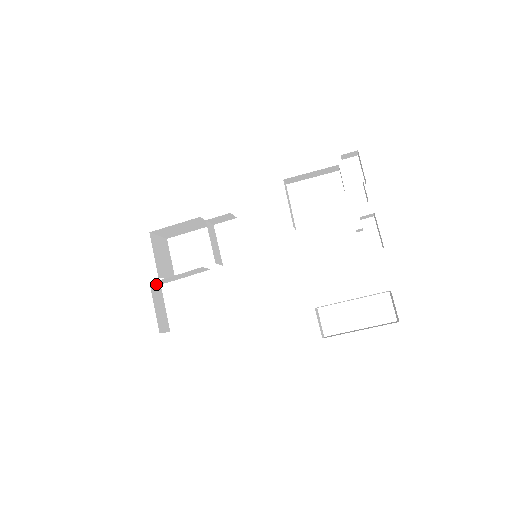
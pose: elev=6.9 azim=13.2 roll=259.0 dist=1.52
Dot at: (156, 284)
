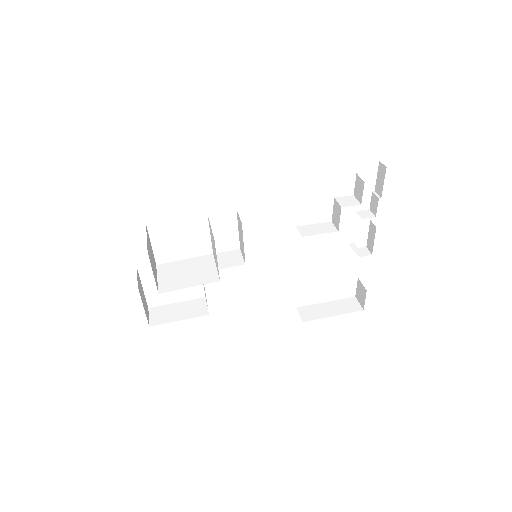
Dot at: (137, 276)
